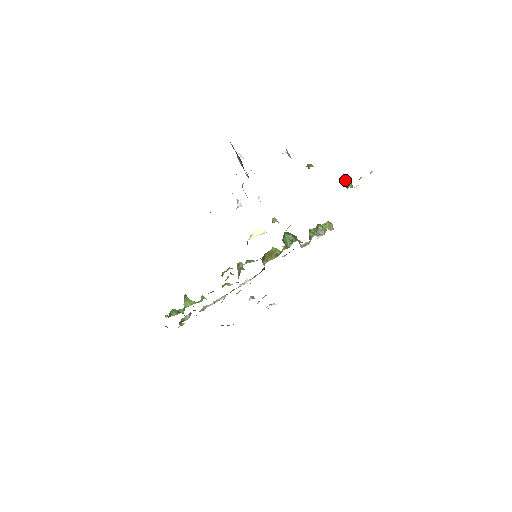
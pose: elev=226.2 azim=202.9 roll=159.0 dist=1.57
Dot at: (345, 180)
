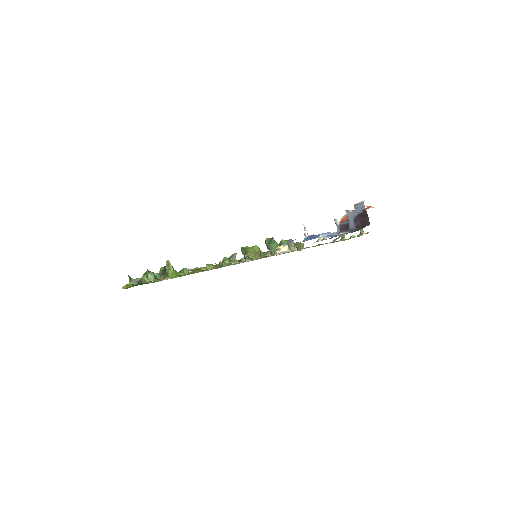
Dot at: occluded
